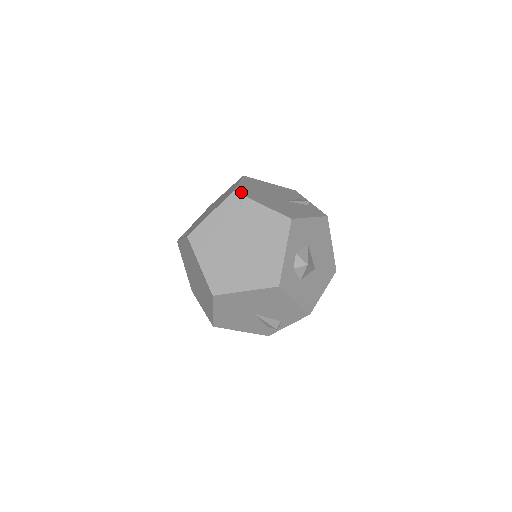
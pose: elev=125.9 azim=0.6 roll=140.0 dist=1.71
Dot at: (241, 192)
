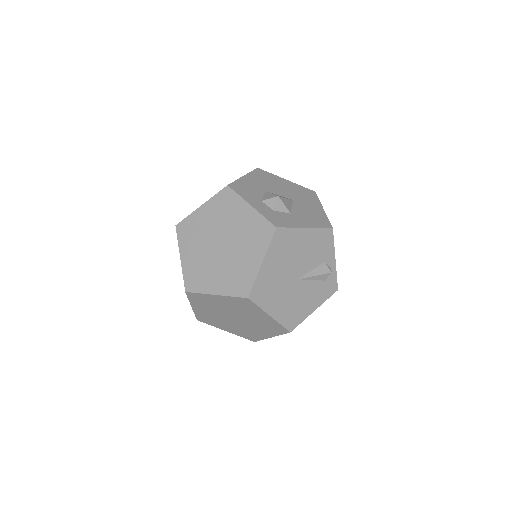
Dot at: (181, 221)
